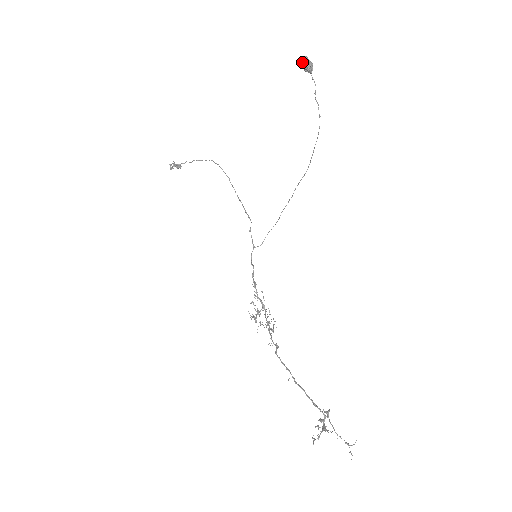
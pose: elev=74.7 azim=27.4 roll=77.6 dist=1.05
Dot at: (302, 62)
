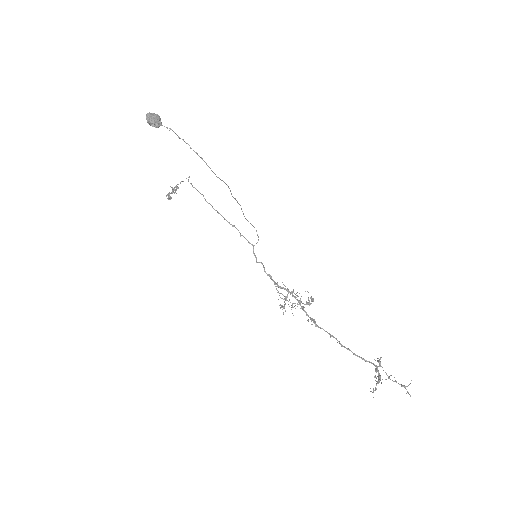
Dot at: occluded
